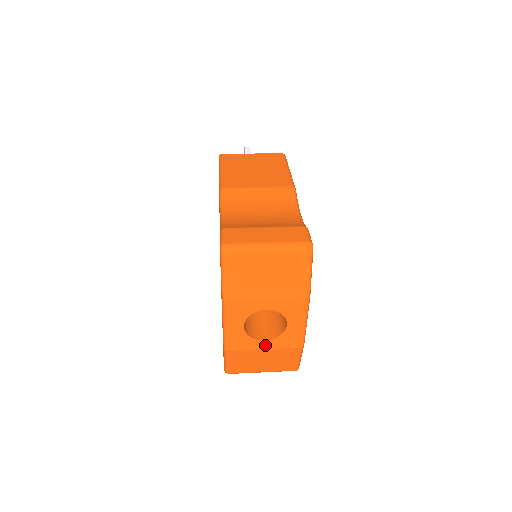
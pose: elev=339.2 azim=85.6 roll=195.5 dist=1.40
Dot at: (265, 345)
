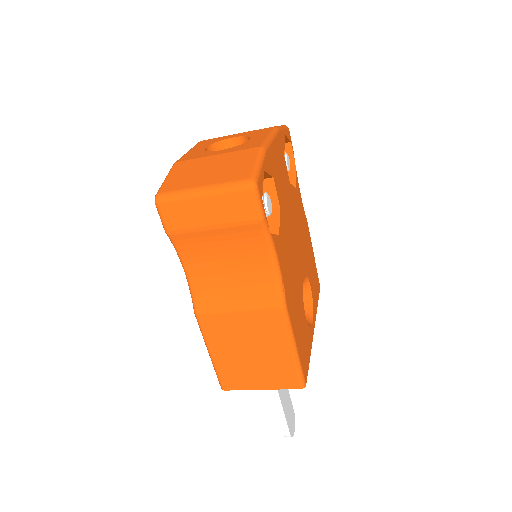
Dot at: (219, 153)
